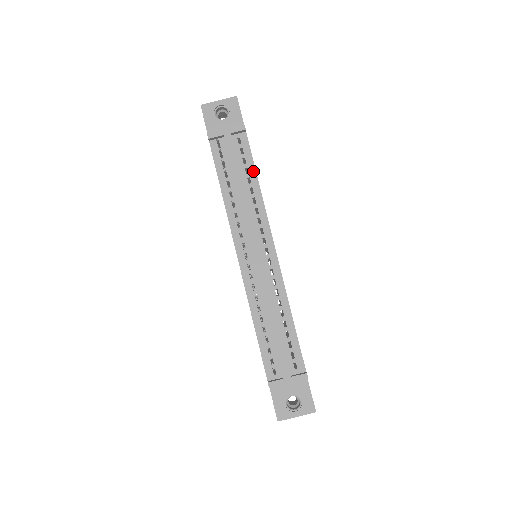
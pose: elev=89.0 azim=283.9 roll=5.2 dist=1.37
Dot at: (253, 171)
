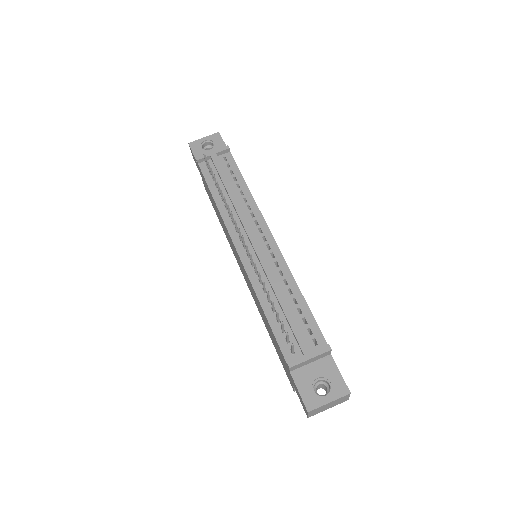
Dot at: (241, 178)
